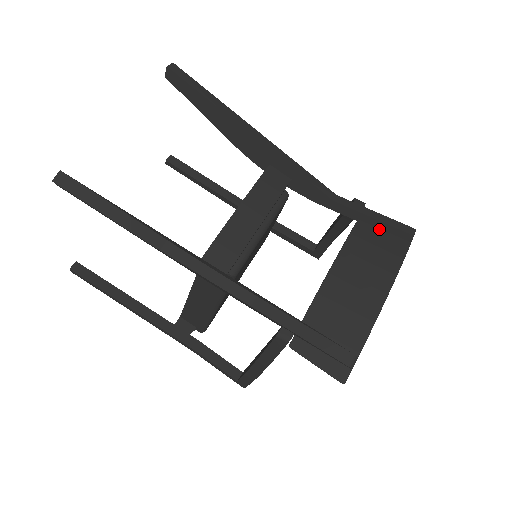
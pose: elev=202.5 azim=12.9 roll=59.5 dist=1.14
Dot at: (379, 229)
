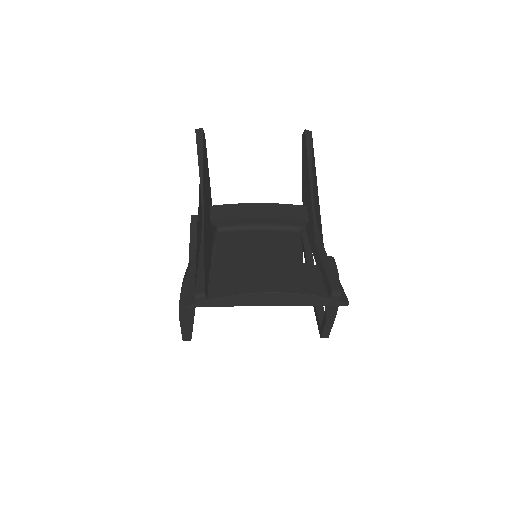
Dot at: (322, 278)
